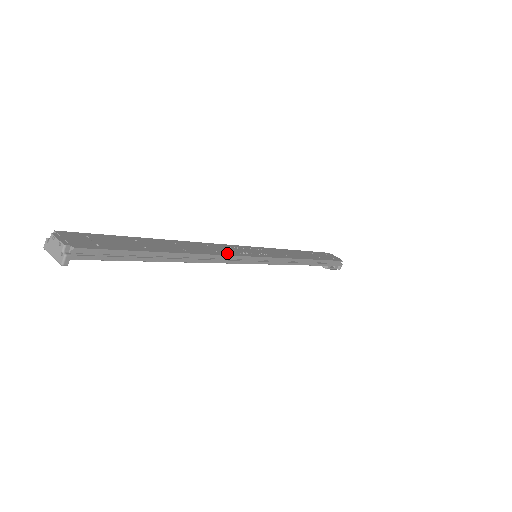
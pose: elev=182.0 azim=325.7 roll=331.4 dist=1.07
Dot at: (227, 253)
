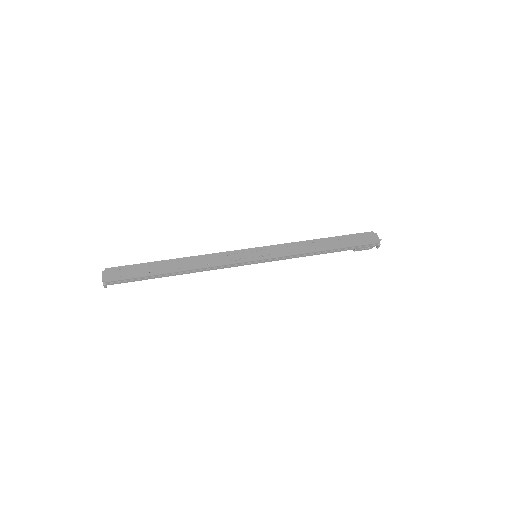
Dot at: (217, 264)
